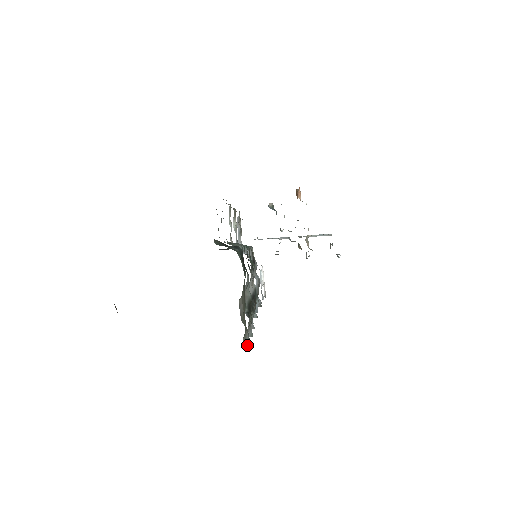
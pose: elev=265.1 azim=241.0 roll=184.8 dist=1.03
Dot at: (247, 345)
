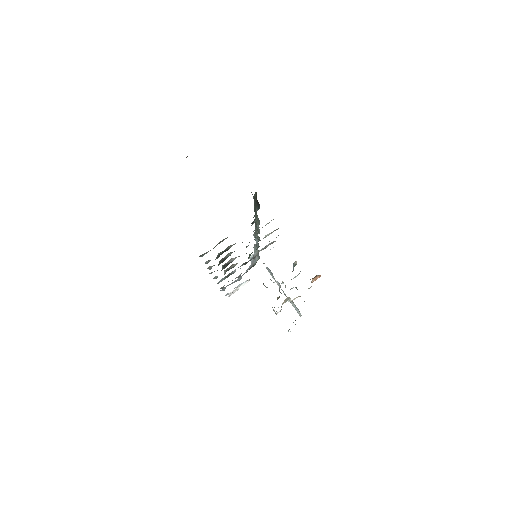
Dot at: (202, 256)
